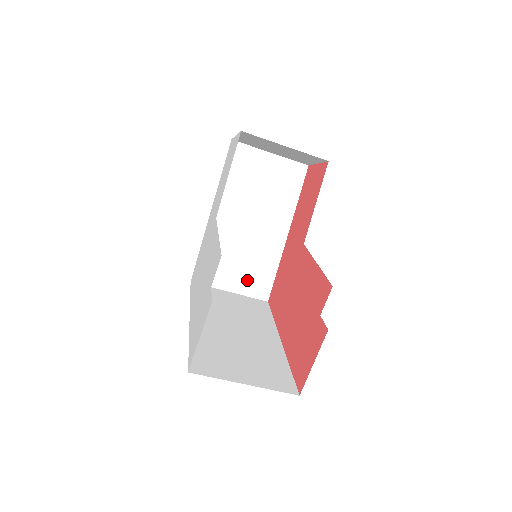
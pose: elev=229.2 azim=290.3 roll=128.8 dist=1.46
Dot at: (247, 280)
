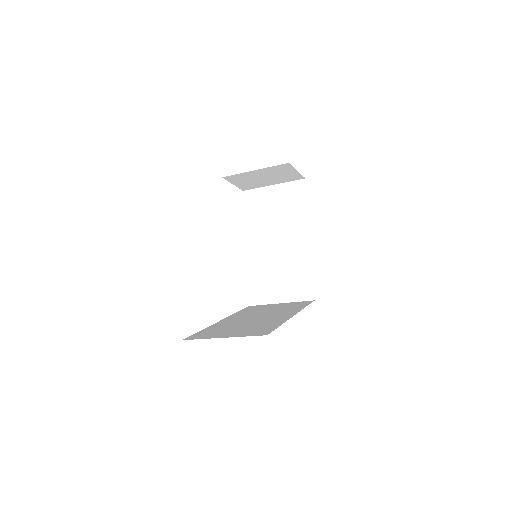
Dot at: (291, 288)
